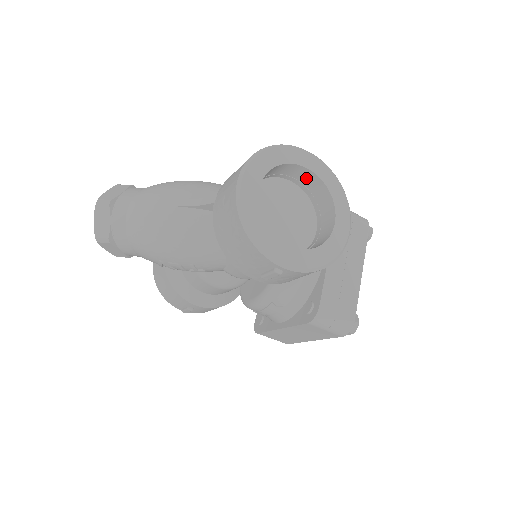
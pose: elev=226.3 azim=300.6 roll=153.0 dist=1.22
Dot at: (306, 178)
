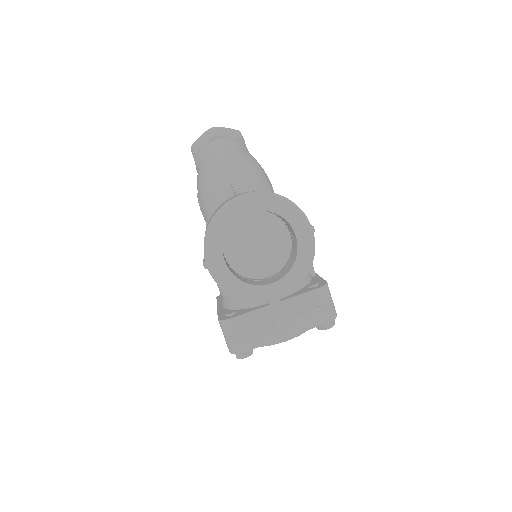
Dot at: (295, 242)
